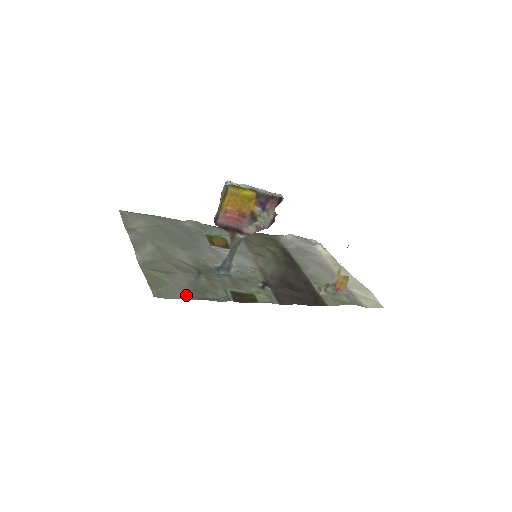
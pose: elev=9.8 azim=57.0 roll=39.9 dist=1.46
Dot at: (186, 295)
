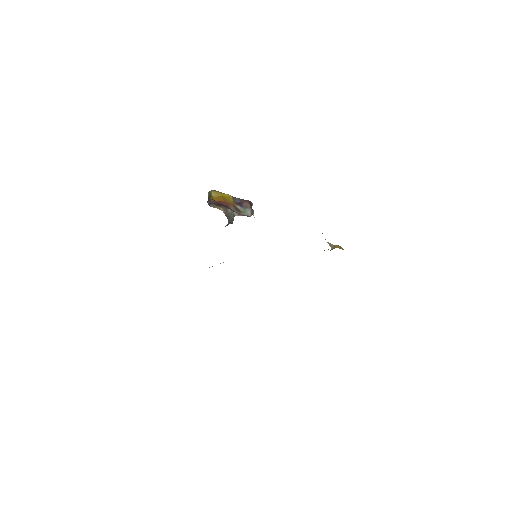
Dot at: occluded
